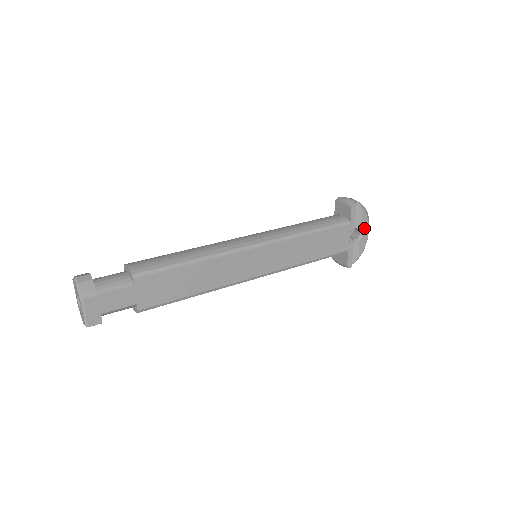
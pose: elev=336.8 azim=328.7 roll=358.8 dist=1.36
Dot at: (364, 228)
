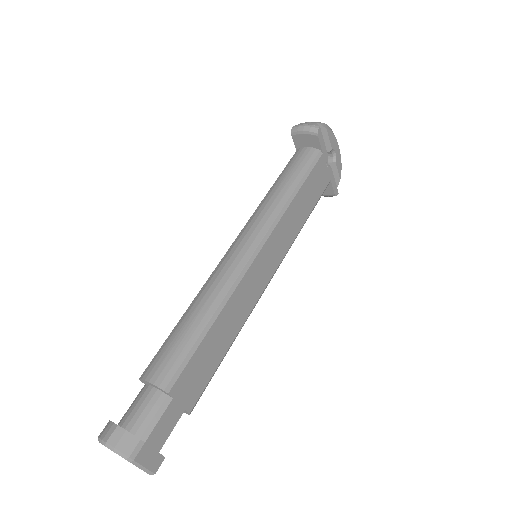
Dot at: (334, 147)
